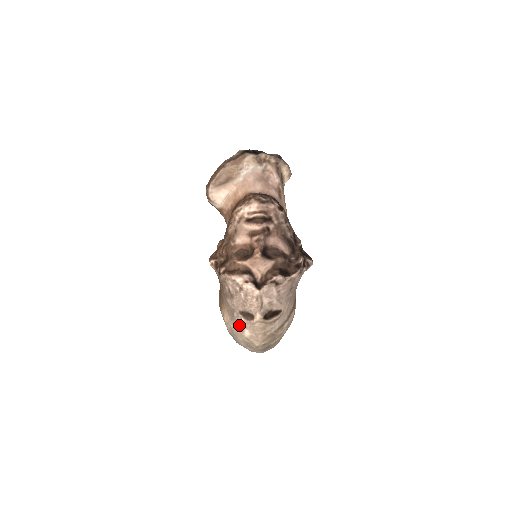
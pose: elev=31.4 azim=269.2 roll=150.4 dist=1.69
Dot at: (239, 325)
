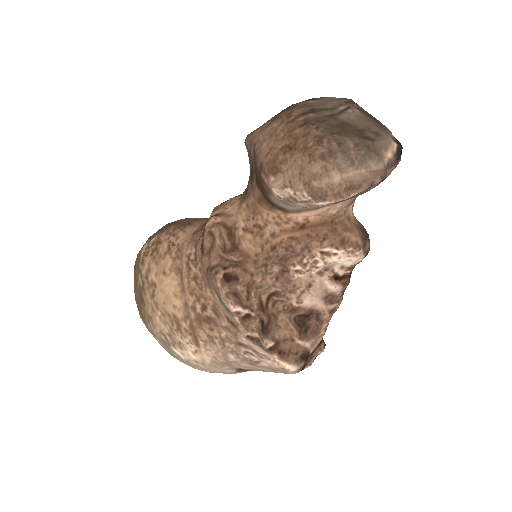
Dot at: (221, 372)
